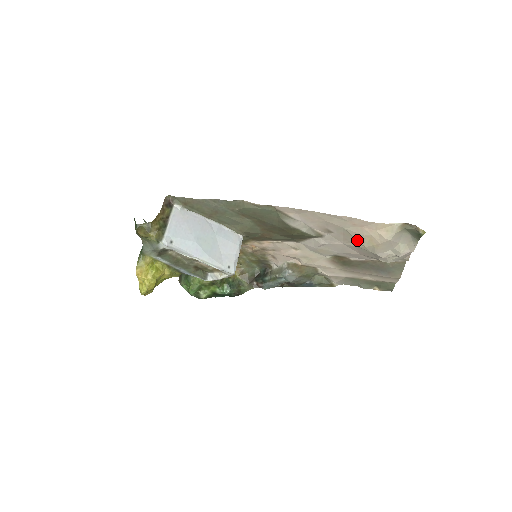
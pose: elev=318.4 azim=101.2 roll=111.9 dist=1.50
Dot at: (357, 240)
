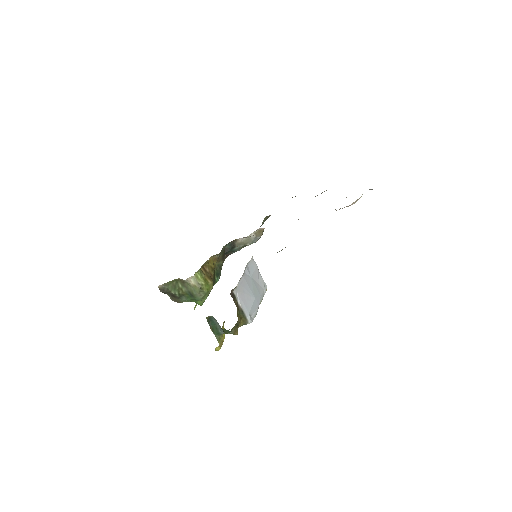
Dot at: occluded
